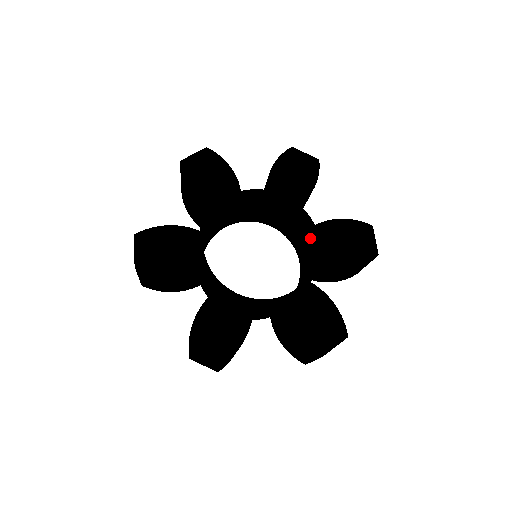
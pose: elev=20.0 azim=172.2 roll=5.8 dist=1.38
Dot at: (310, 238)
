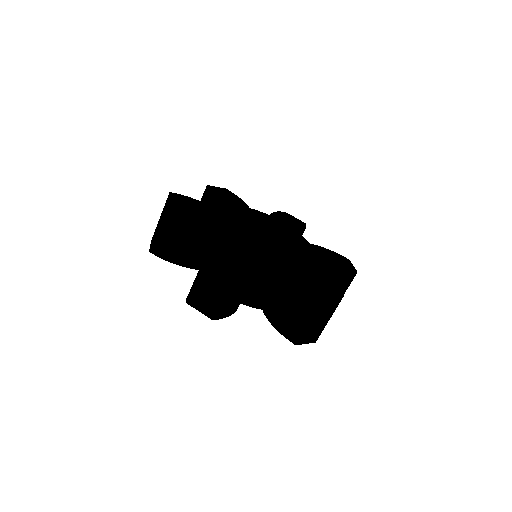
Dot at: (302, 252)
